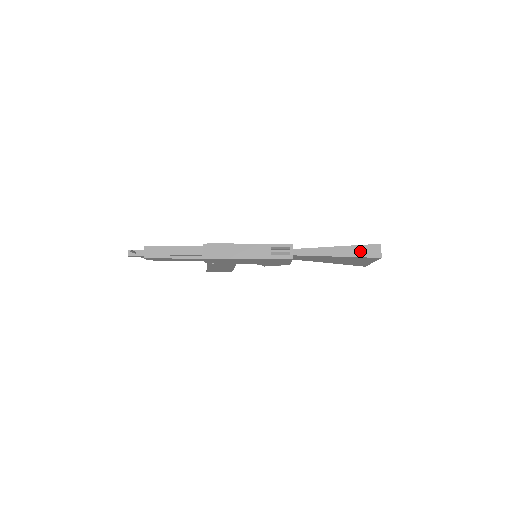
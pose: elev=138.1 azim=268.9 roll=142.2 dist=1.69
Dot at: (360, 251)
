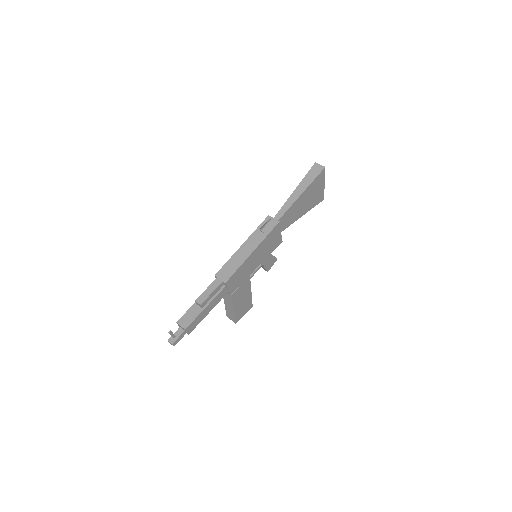
Dot at: (310, 177)
